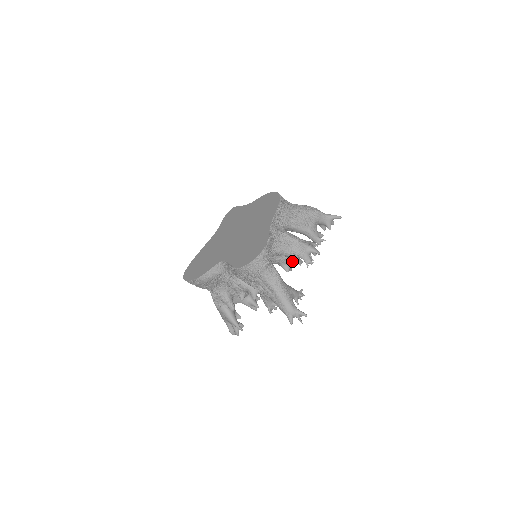
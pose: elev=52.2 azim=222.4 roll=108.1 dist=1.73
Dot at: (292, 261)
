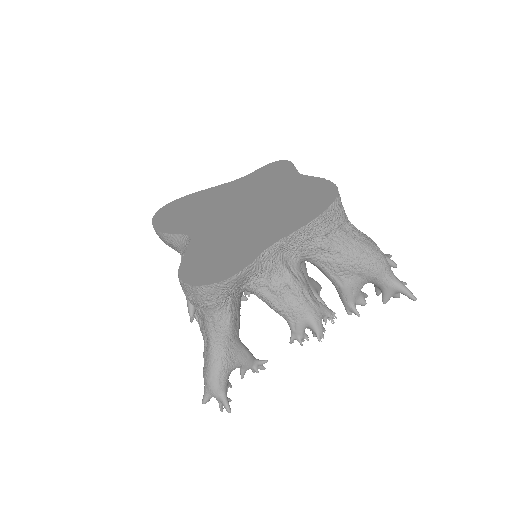
Dot at: occluded
